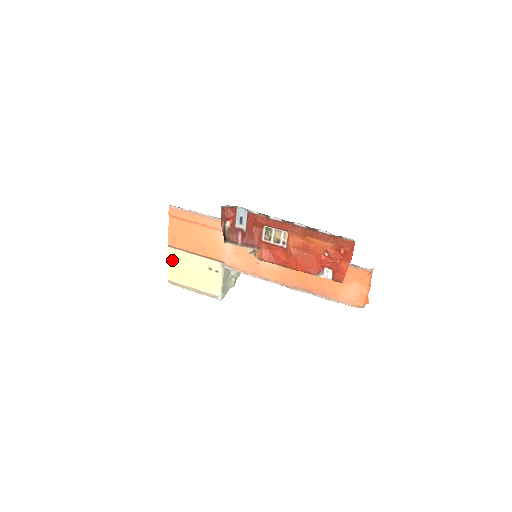
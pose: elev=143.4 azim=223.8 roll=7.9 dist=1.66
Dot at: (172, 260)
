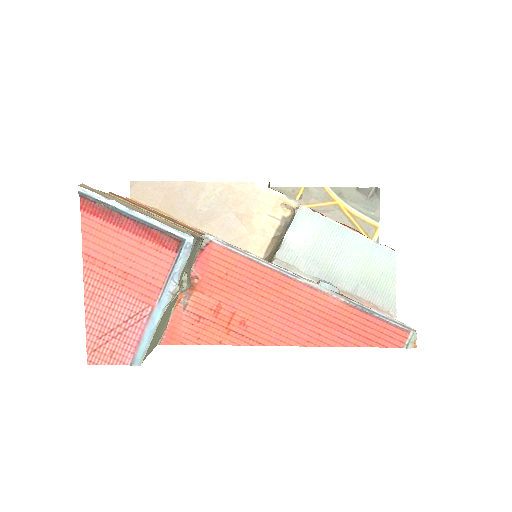
Dot at: occluded
